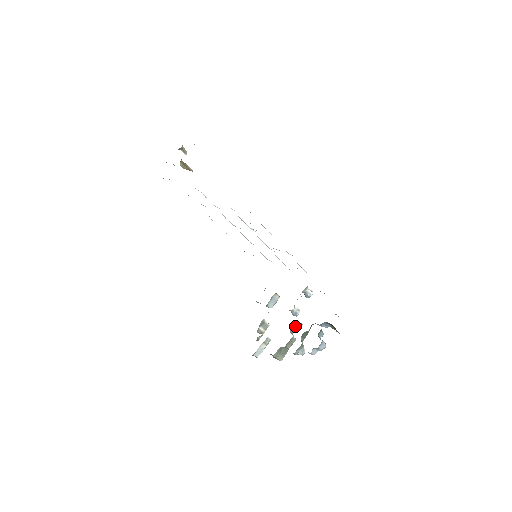
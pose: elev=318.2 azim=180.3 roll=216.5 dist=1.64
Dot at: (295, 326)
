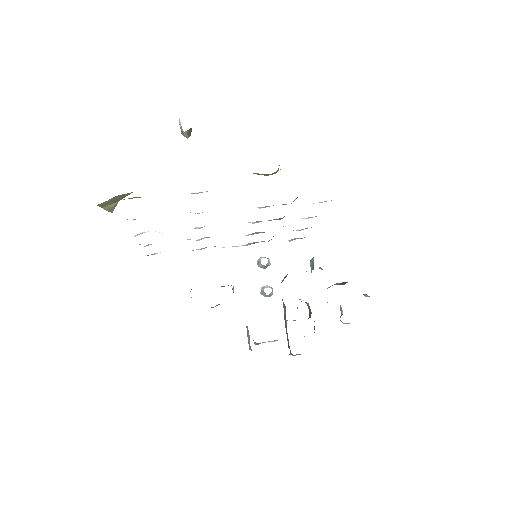
Dot at: occluded
